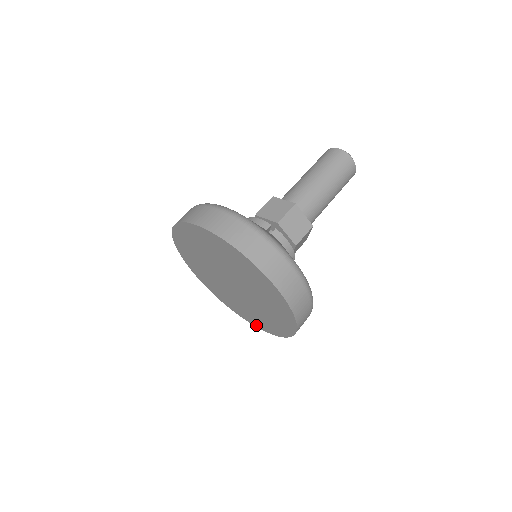
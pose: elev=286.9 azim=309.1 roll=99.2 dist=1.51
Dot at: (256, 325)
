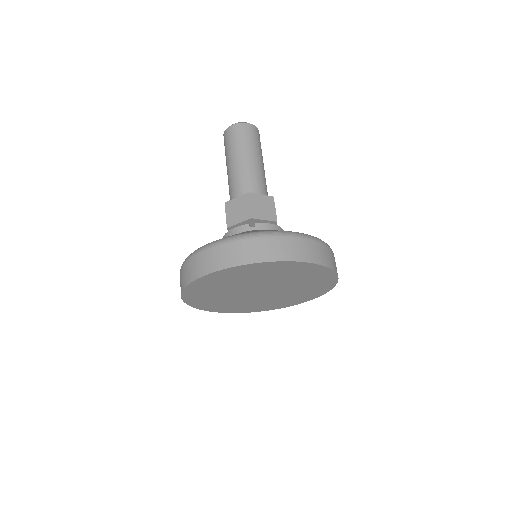
Dot at: (297, 304)
